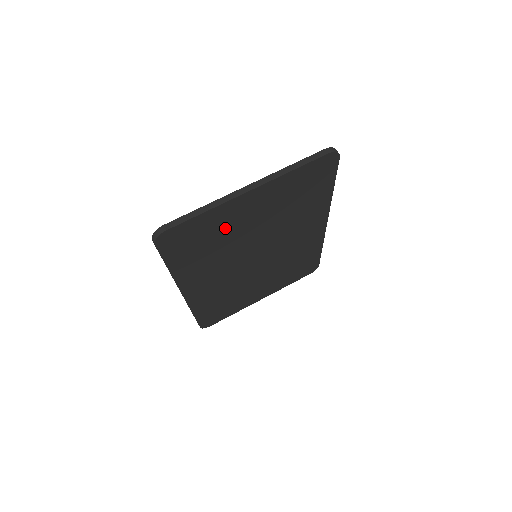
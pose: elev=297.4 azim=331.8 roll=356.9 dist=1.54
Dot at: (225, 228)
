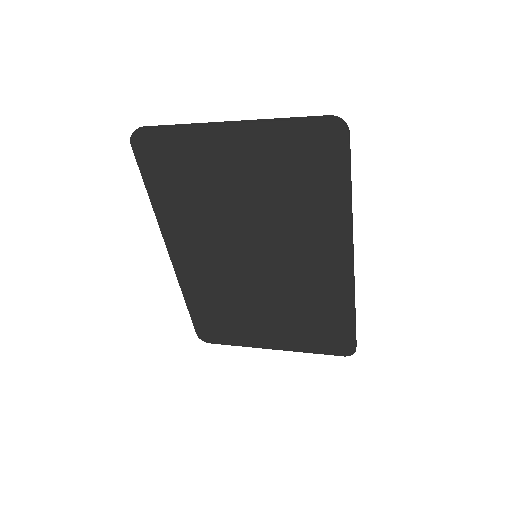
Dot at: (206, 171)
